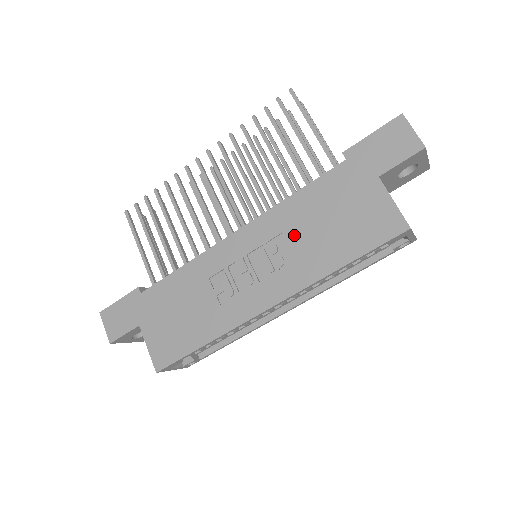
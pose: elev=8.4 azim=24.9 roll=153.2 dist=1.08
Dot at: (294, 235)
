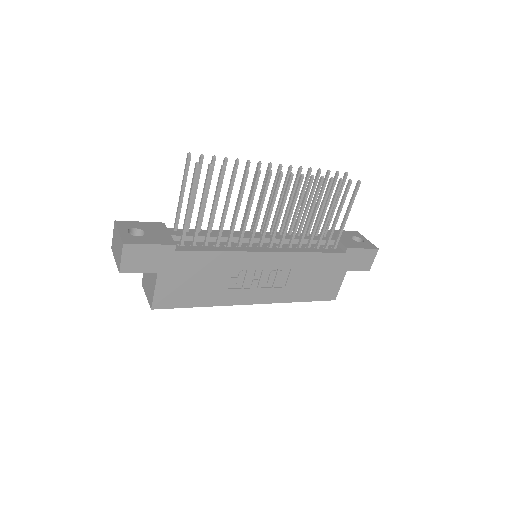
Dot at: (295, 274)
